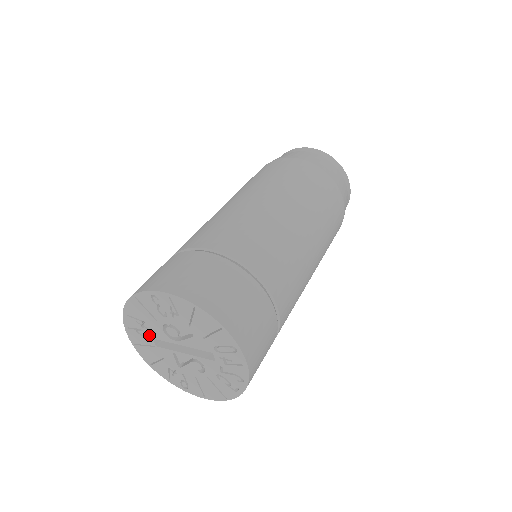
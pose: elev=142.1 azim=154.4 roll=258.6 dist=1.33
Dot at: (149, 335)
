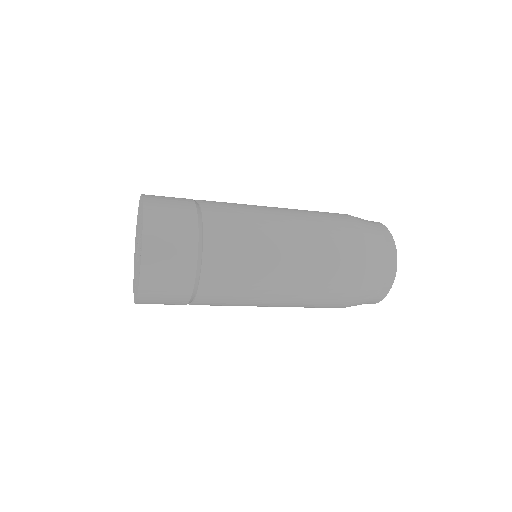
Dot at: occluded
